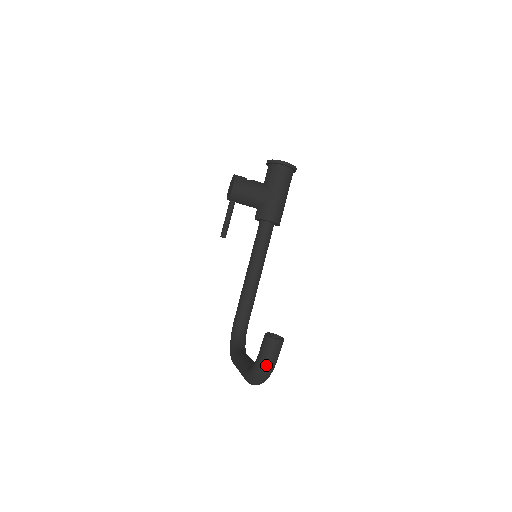
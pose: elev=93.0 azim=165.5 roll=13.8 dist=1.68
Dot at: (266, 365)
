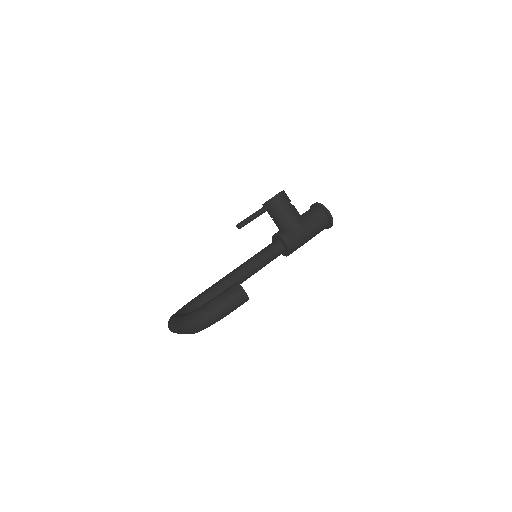
Dot at: (218, 307)
